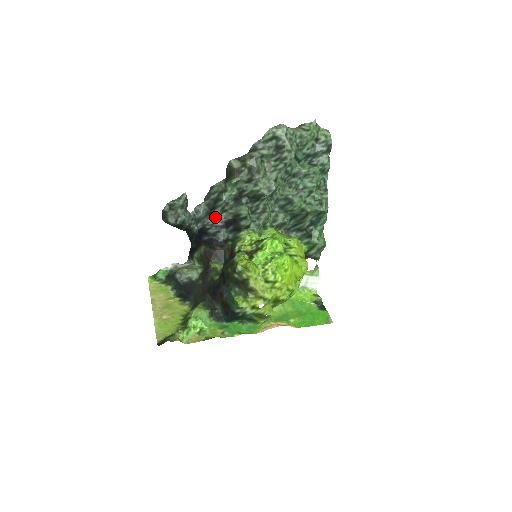
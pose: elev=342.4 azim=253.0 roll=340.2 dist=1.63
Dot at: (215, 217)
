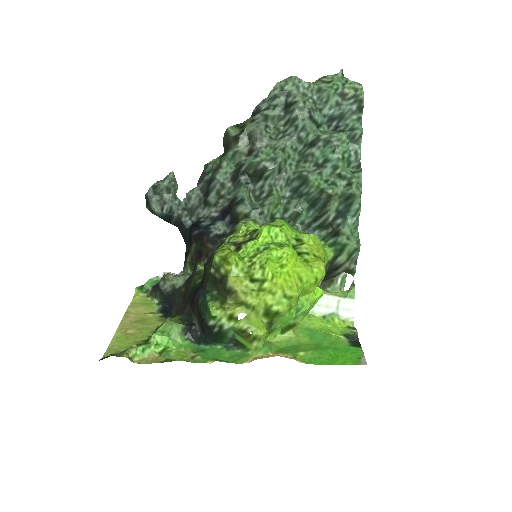
Dot at: (210, 206)
